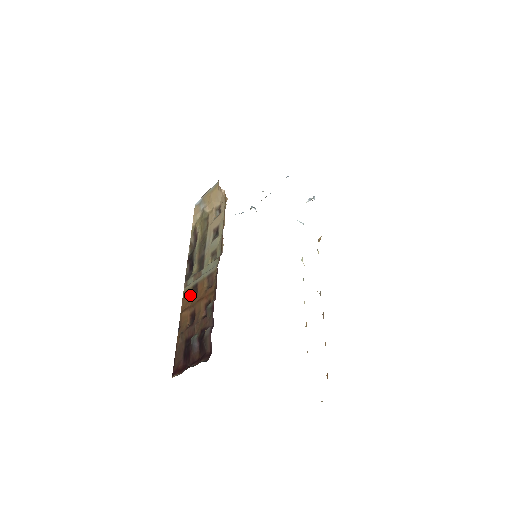
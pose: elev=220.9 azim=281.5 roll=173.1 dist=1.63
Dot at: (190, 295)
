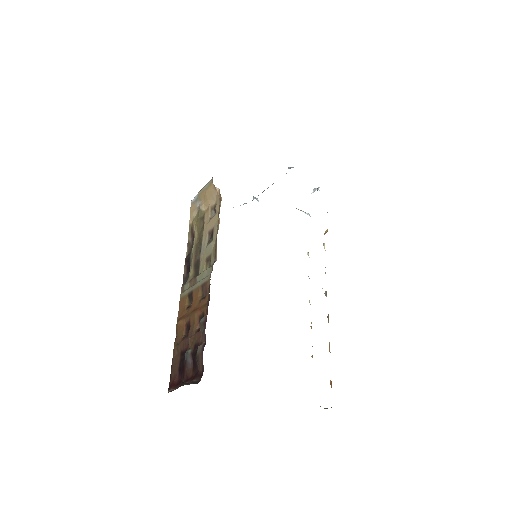
Dot at: (186, 303)
